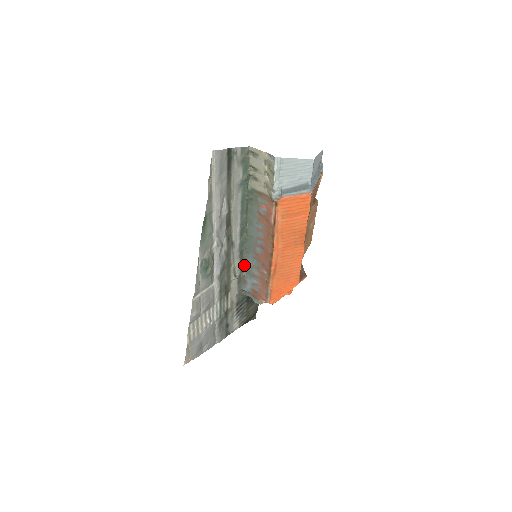
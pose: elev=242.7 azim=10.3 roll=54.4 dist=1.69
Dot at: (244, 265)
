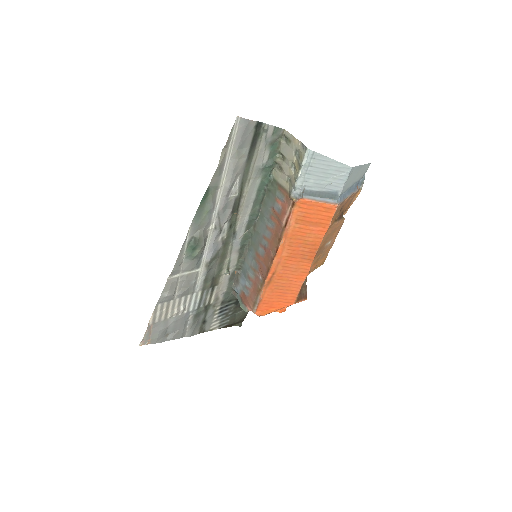
Dot at: (242, 262)
